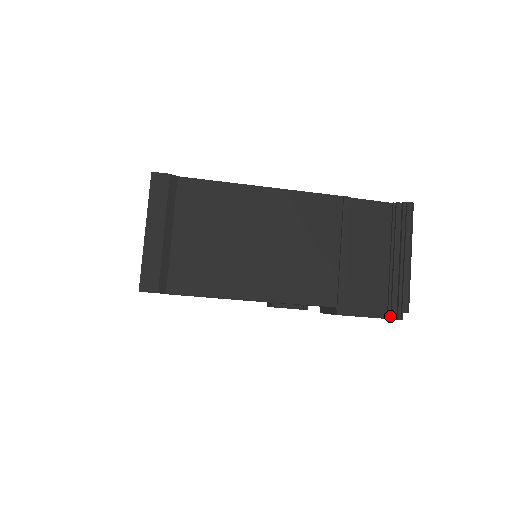
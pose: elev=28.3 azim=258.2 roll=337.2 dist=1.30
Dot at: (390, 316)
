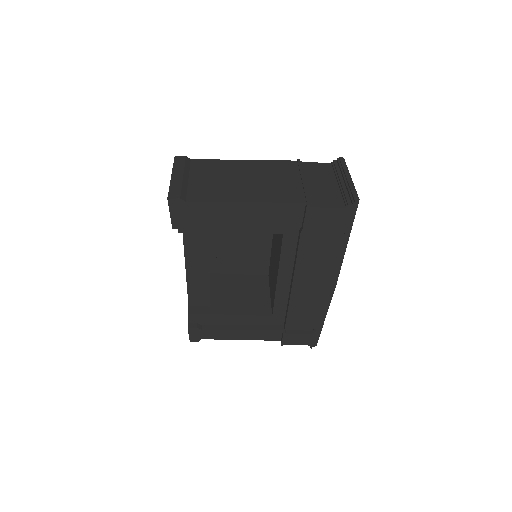
Dot at: (347, 205)
